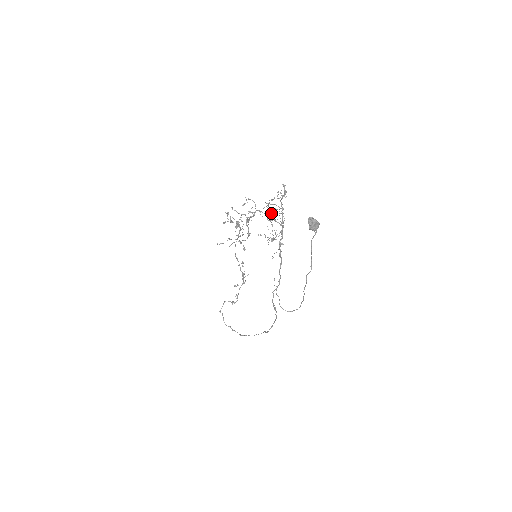
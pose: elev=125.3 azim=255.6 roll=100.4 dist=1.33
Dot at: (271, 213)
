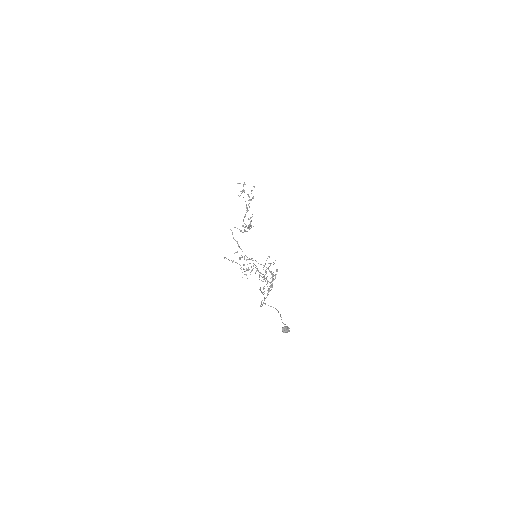
Dot at: occluded
